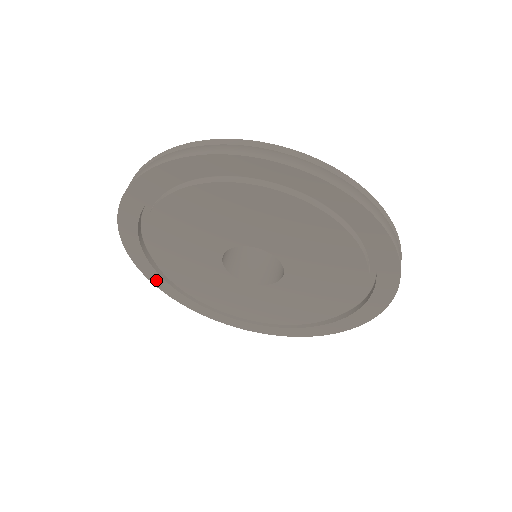
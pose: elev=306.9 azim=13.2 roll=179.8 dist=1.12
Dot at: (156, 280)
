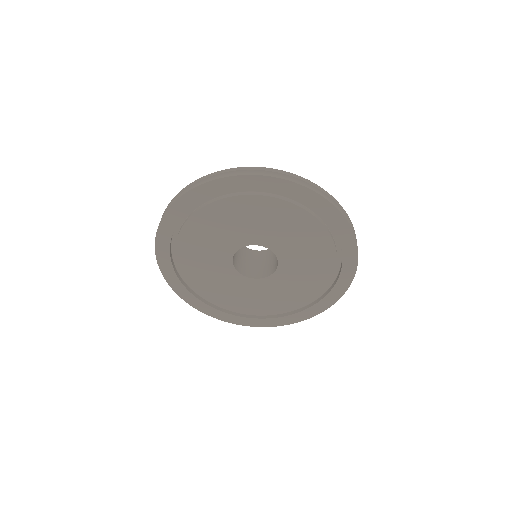
Dot at: (163, 259)
